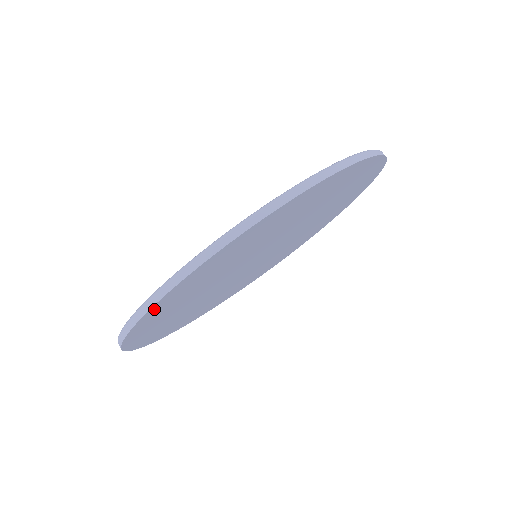
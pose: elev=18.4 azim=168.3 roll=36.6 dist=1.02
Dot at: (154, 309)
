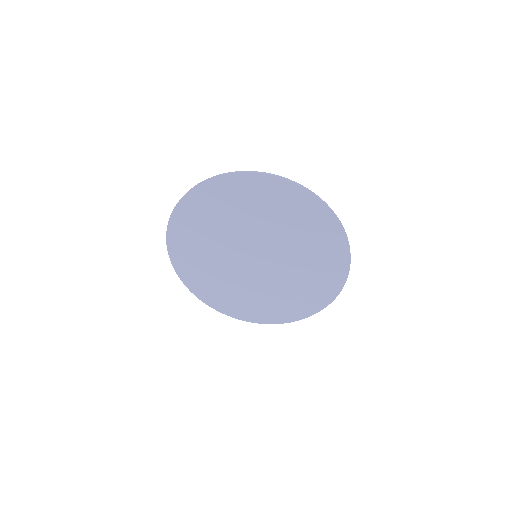
Dot at: (264, 179)
